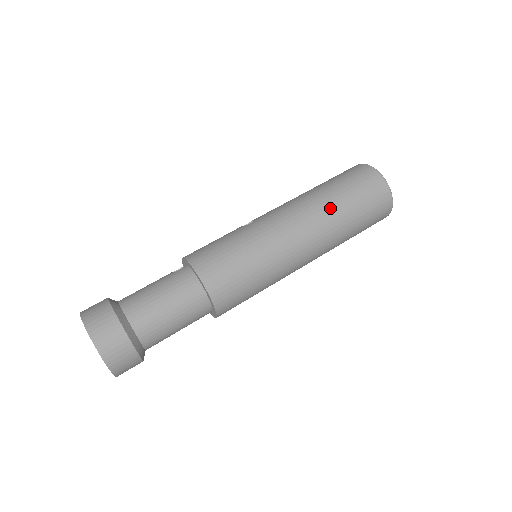
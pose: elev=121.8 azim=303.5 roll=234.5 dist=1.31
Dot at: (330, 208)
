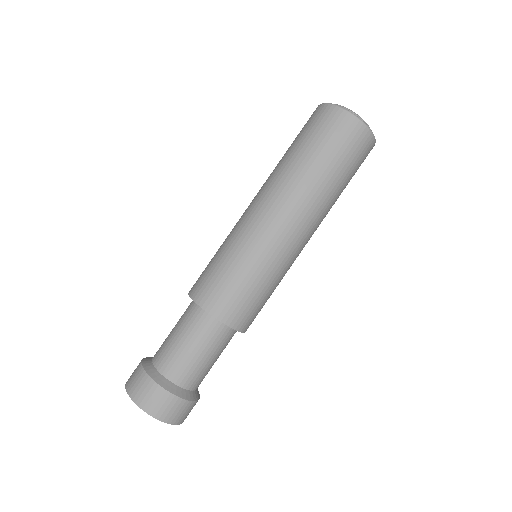
Dot at: (290, 170)
